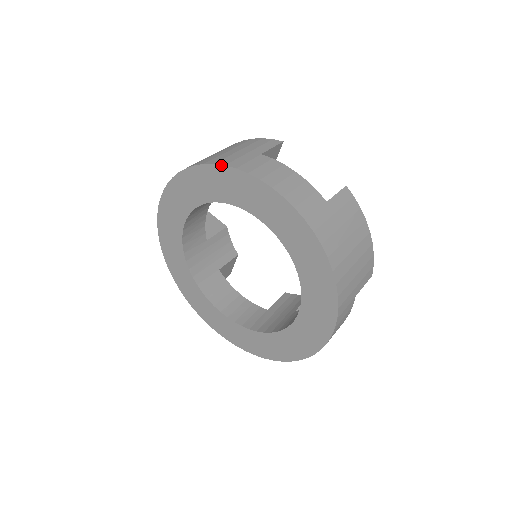
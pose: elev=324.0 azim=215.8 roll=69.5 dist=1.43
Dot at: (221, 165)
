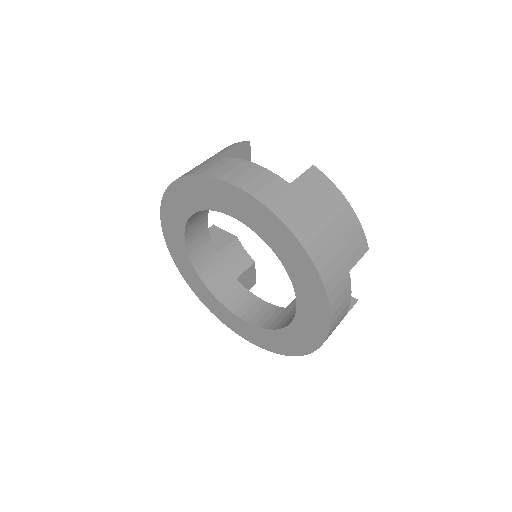
Dot at: (188, 176)
